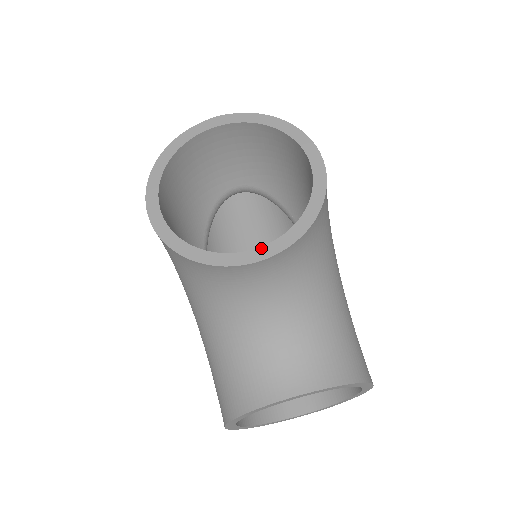
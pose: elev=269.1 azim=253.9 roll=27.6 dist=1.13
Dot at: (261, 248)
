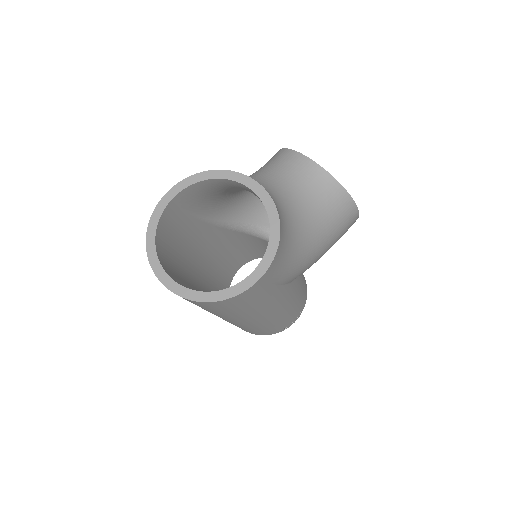
Dot at: occluded
